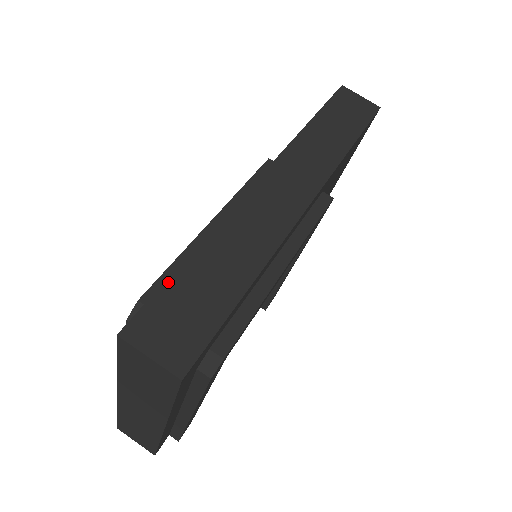
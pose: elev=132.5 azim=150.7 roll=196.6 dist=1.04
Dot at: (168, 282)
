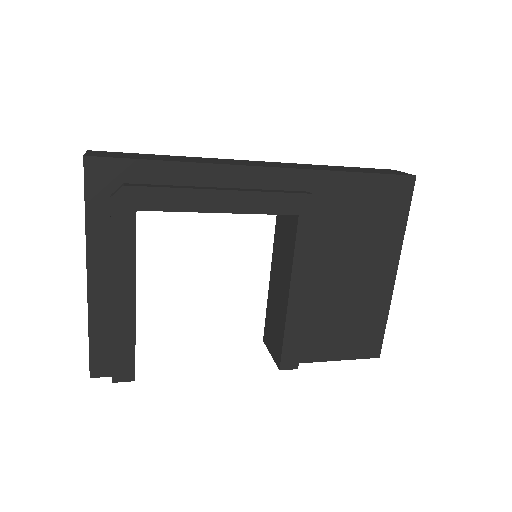
Dot at: (136, 153)
